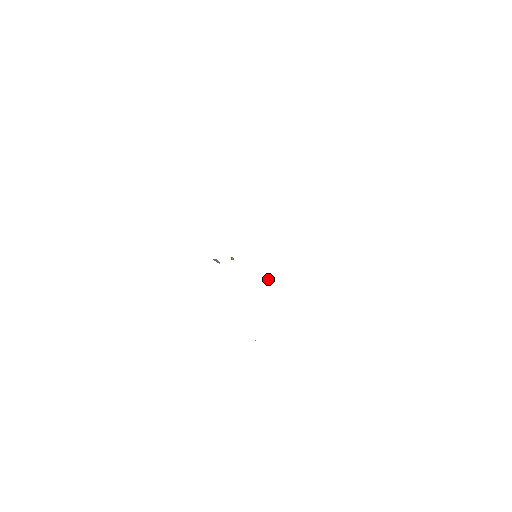
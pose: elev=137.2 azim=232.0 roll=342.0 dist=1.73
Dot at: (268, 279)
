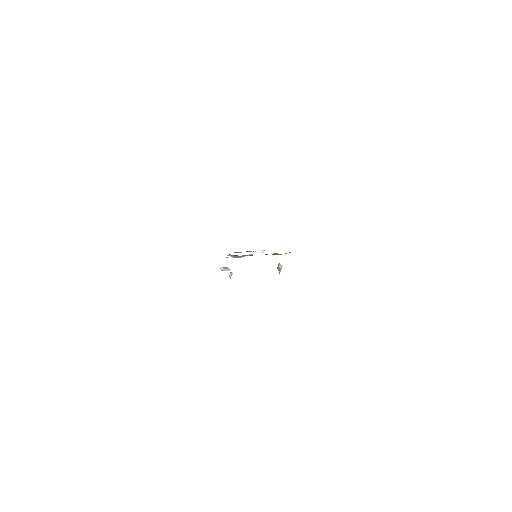
Dot at: occluded
